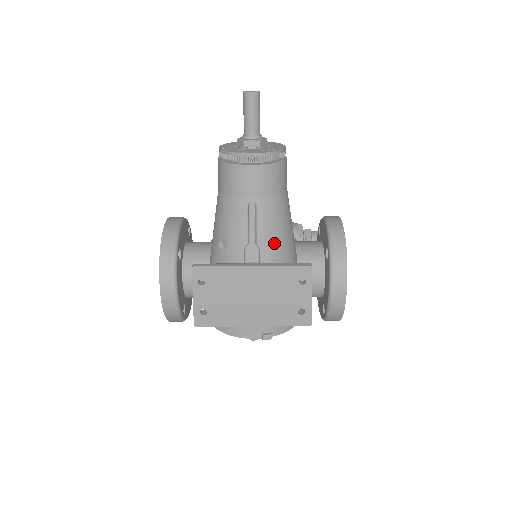
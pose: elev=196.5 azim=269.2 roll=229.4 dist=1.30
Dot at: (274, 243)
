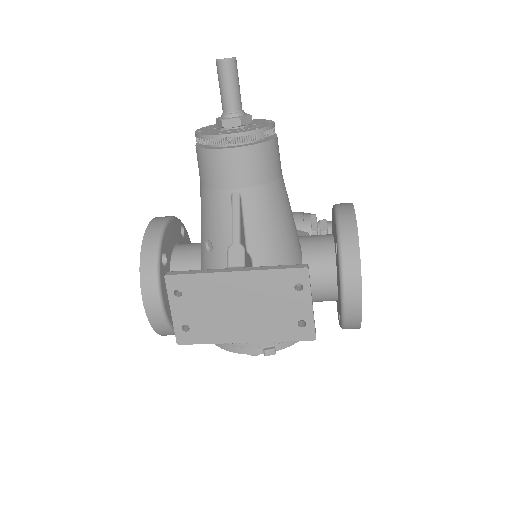
Dot at: (268, 241)
